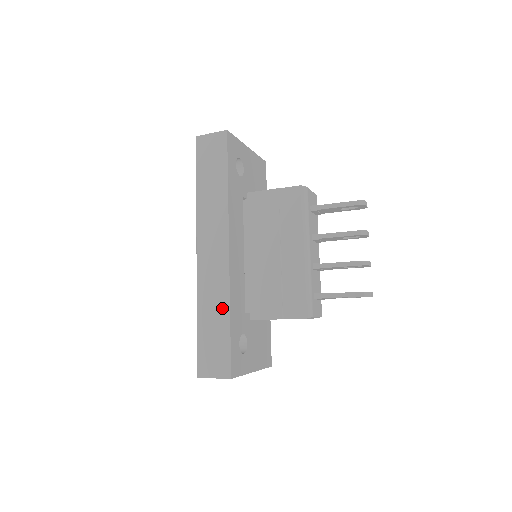
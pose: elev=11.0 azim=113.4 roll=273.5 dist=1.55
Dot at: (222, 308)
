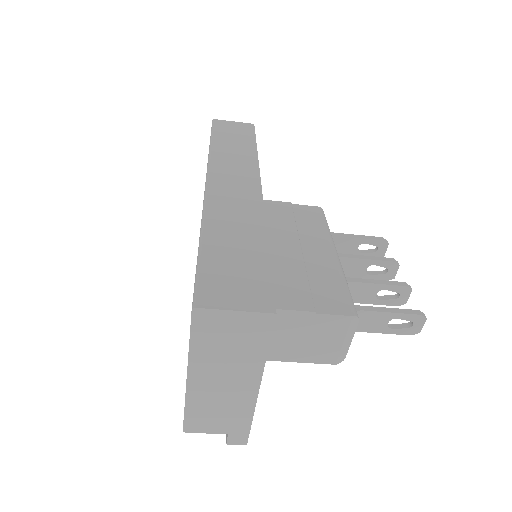
Dot at: (252, 231)
